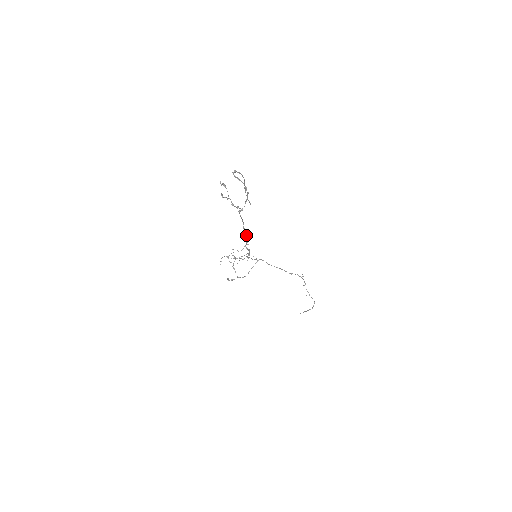
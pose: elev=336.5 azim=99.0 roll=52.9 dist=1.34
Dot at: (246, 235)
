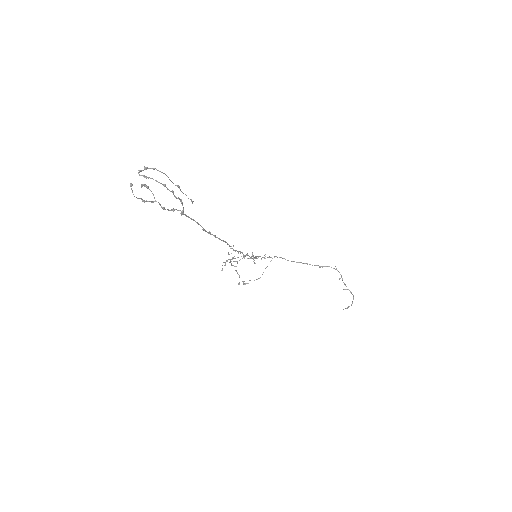
Dot at: (217, 237)
